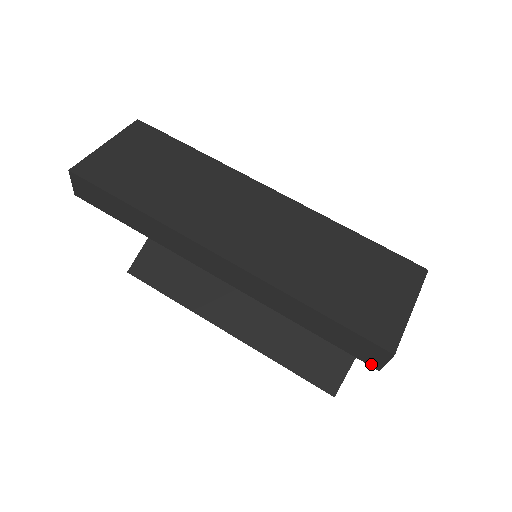
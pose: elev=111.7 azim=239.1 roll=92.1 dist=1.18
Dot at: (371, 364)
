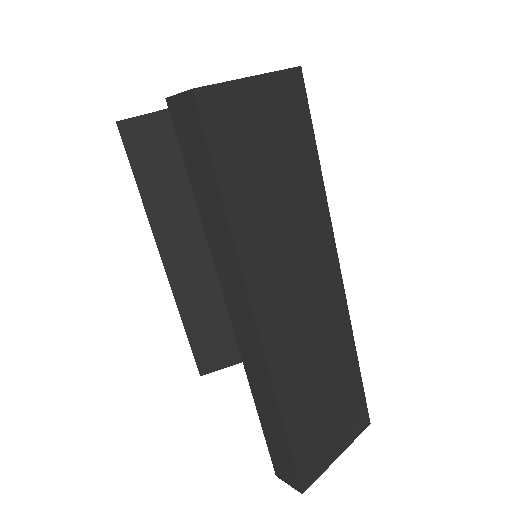
Dot at: (276, 470)
